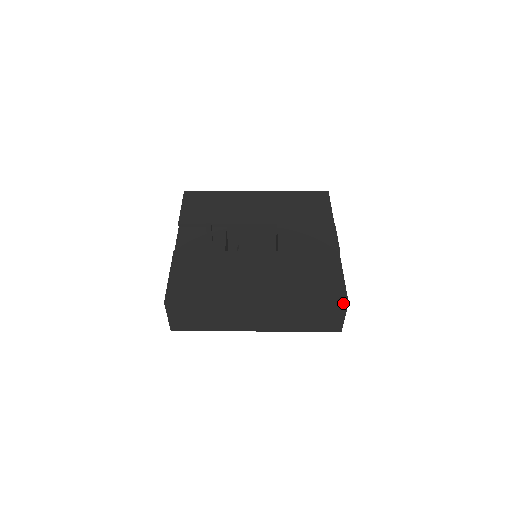
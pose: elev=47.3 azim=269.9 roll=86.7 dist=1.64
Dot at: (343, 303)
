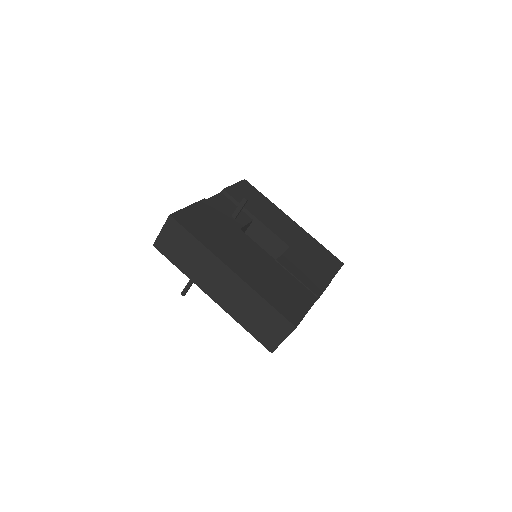
Dot at: (292, 324)
